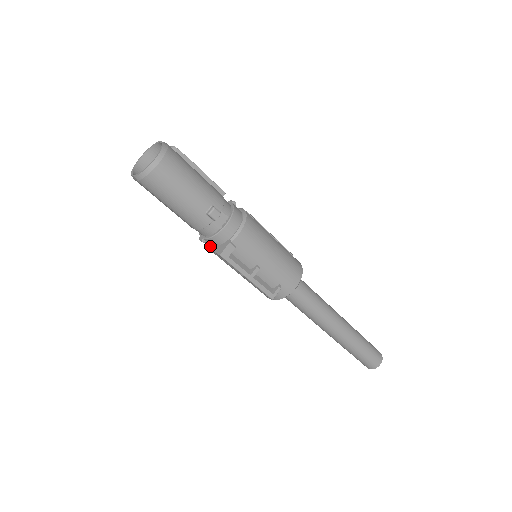
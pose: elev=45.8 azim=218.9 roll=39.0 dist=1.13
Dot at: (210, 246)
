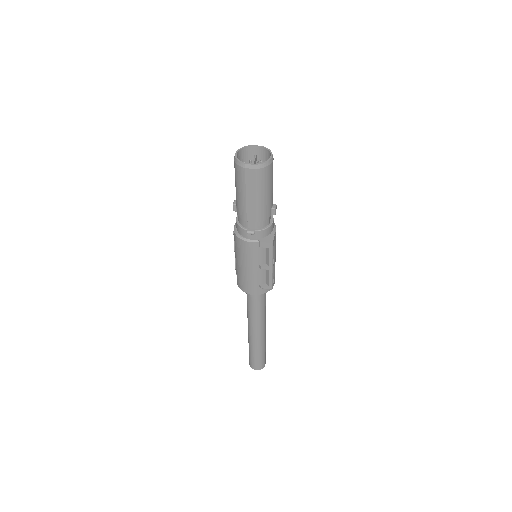
Dot at: (252, 239)
